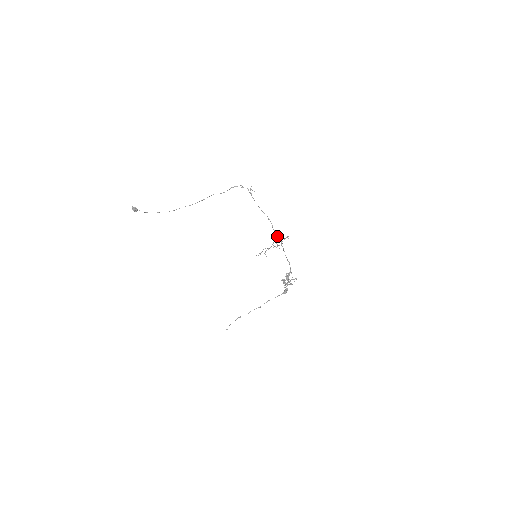
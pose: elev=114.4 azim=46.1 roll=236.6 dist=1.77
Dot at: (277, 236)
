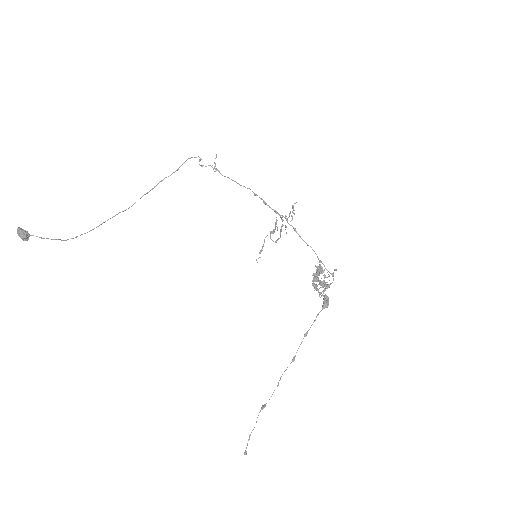
Dot at: (277, 213)
